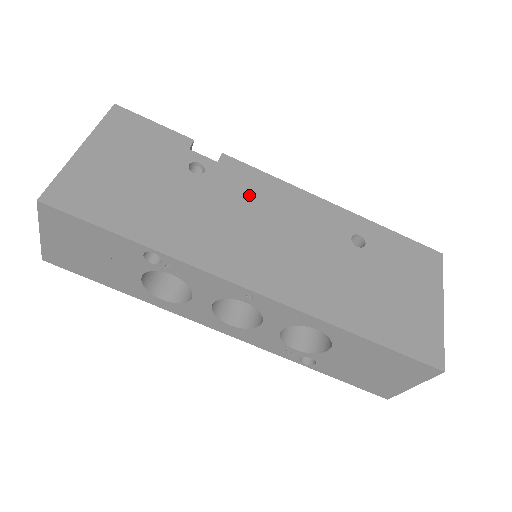
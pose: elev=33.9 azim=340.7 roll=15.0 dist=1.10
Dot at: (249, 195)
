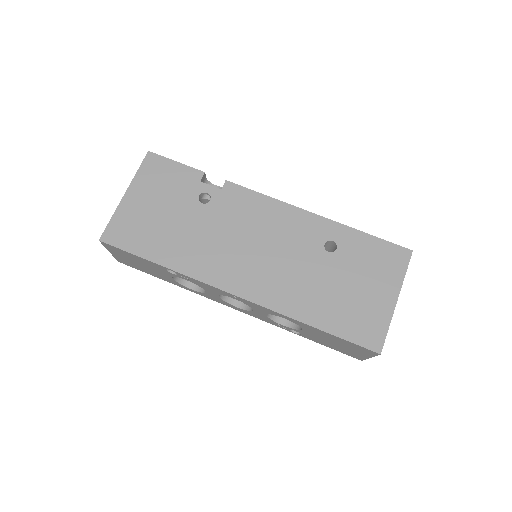
Dot at: (243, 216)
